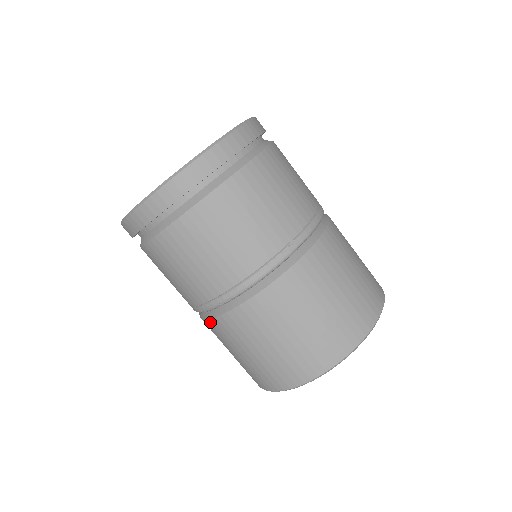
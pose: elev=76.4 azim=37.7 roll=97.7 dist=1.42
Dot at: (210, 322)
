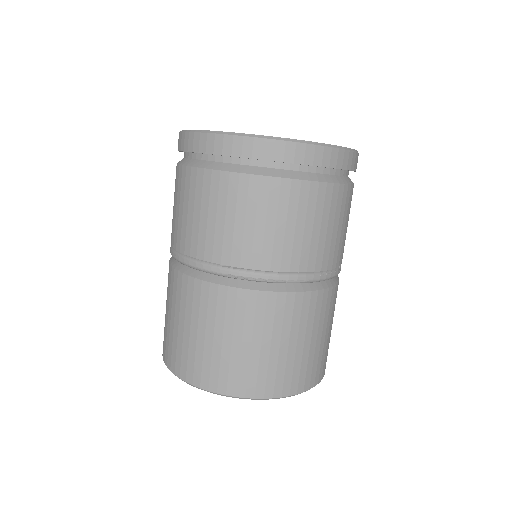
Dot at: (227, 291)
